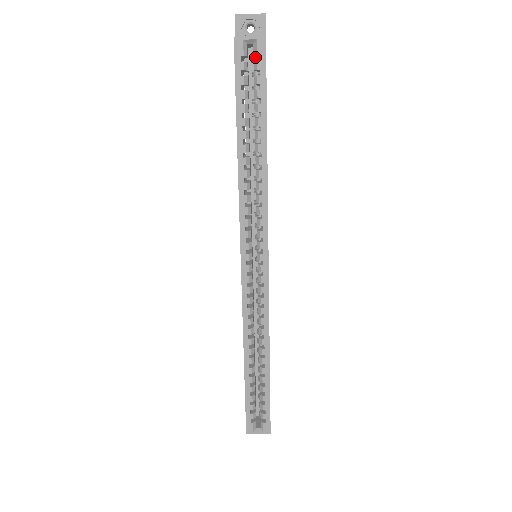
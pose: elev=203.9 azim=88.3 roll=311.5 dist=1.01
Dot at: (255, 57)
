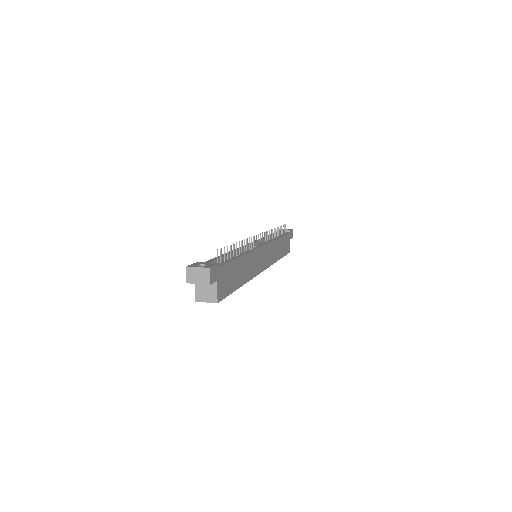
Dot at: occluded
